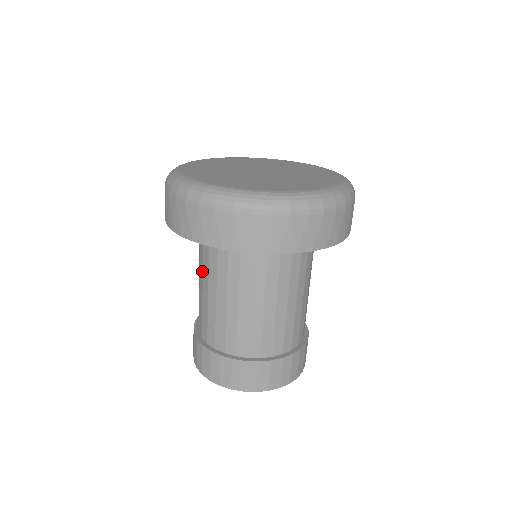
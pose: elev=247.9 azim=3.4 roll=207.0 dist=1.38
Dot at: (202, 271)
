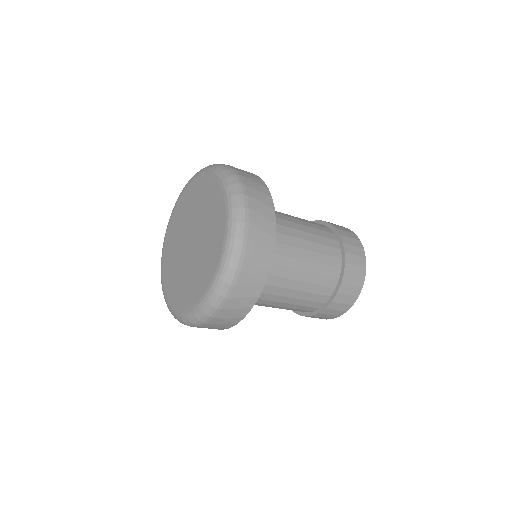
Dot at: occluded
